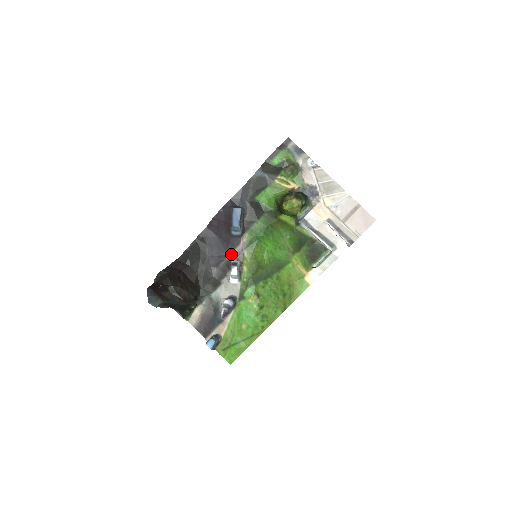
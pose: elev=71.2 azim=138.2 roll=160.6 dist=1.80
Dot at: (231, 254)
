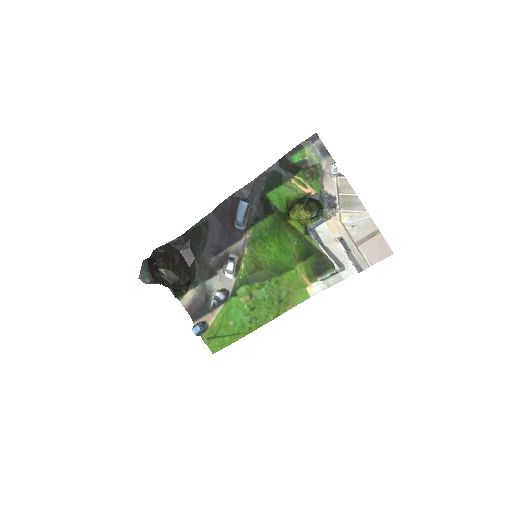
Dot at: (231, 247)
